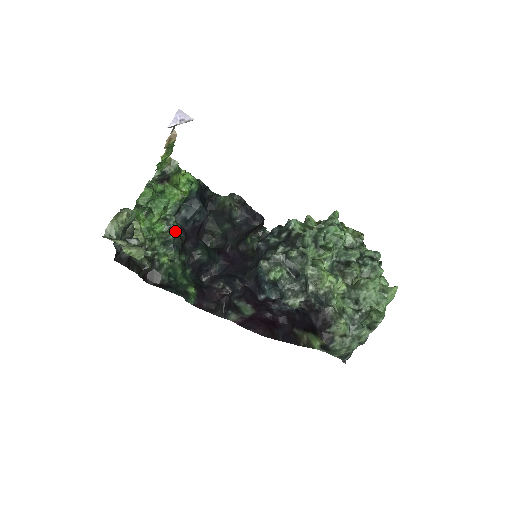
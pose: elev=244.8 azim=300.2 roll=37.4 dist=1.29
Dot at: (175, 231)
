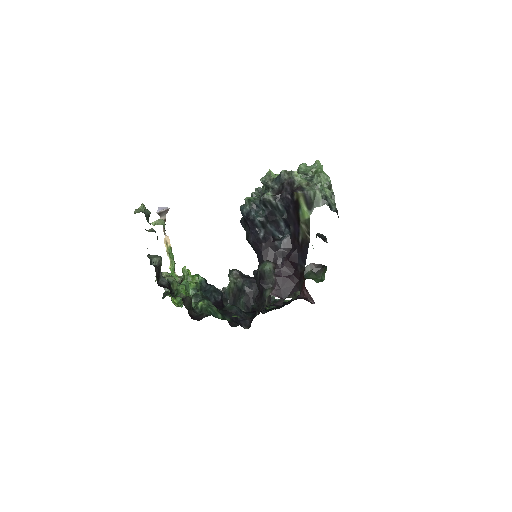
Dot at: (200, 292)
